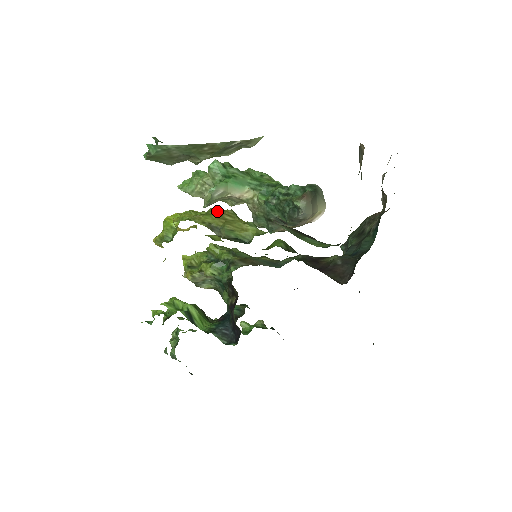
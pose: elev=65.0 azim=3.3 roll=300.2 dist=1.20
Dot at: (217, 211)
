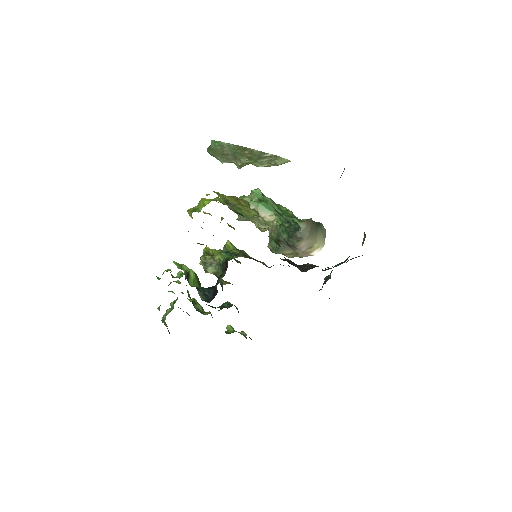
Dot at: occluded
